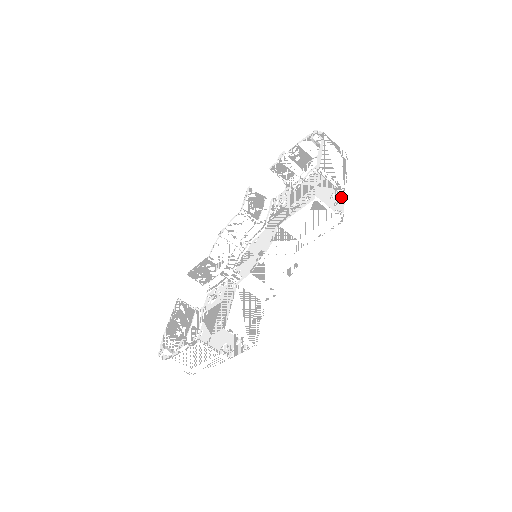
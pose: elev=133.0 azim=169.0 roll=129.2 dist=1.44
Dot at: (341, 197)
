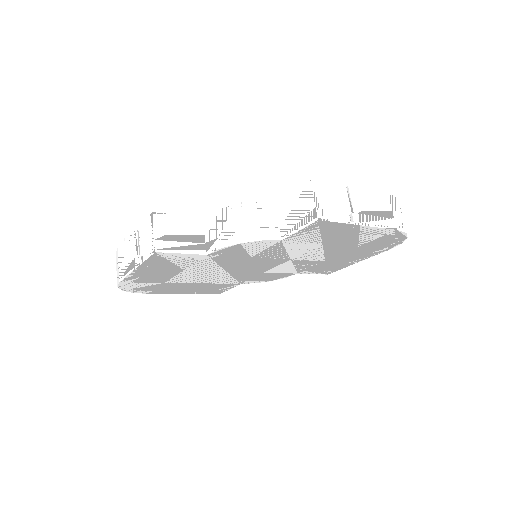
Dot at: (348, 223)
